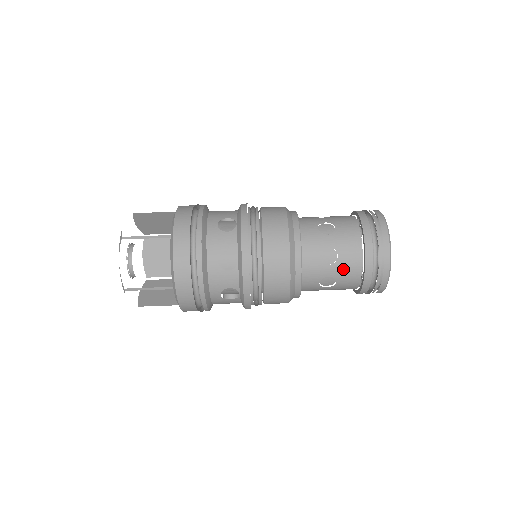
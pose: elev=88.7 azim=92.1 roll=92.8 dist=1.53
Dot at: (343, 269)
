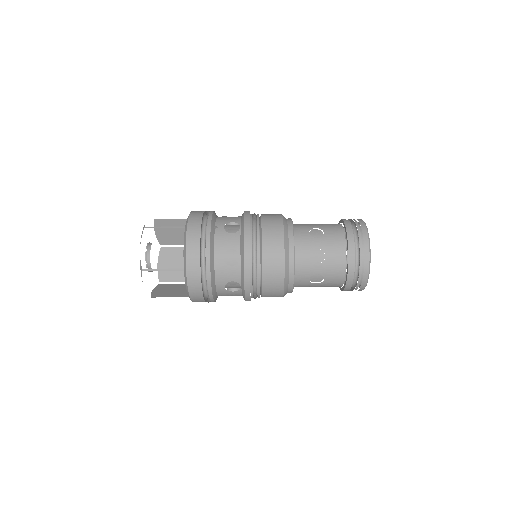
Dot at: (327, 285)
